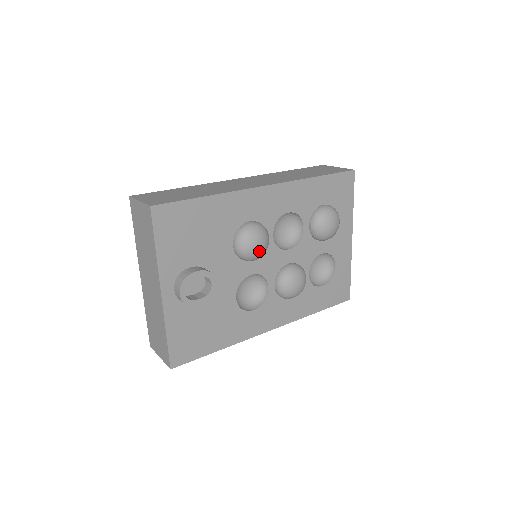
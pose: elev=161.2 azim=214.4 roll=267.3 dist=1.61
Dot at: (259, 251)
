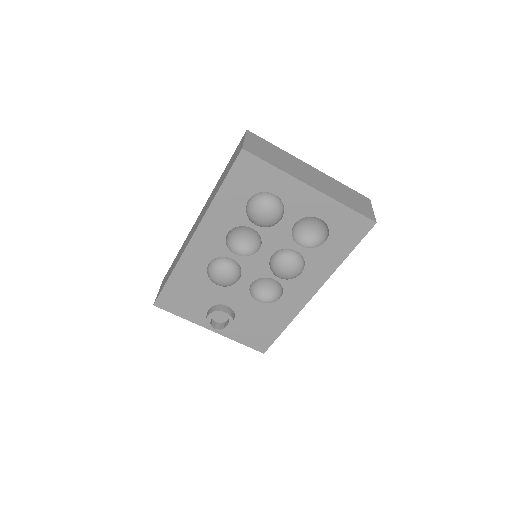
Dot at: (228, 280)
